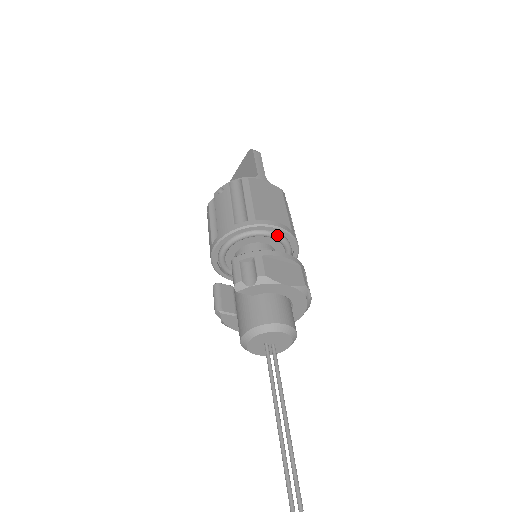
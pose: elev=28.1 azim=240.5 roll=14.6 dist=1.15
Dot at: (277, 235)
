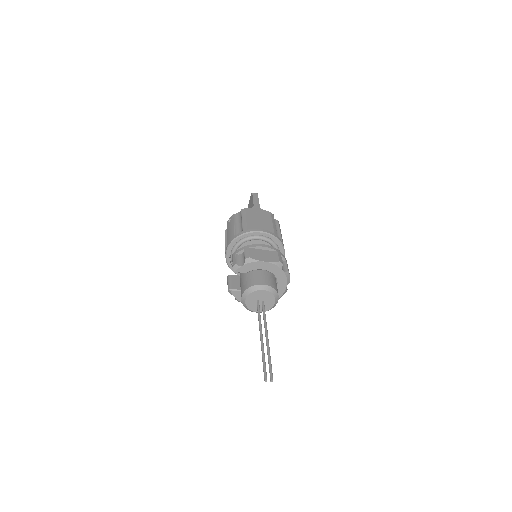
Dot at: (263, 237)
